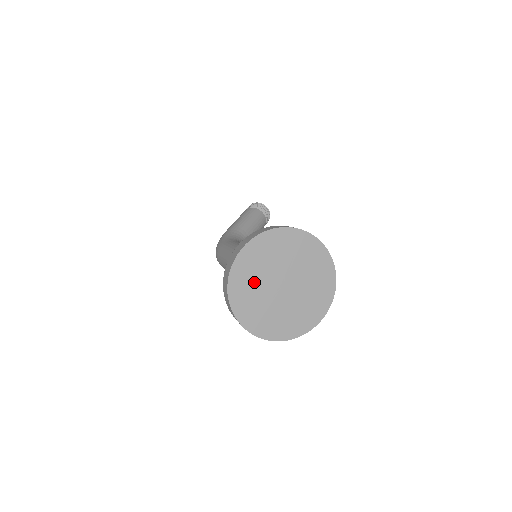
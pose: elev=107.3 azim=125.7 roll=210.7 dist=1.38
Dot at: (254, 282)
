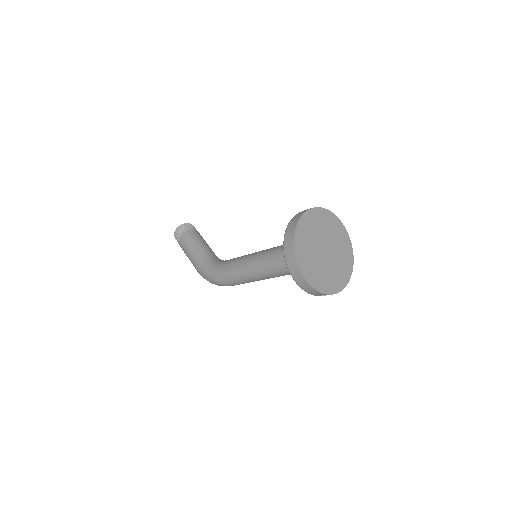
Dot at: (316, 267)
